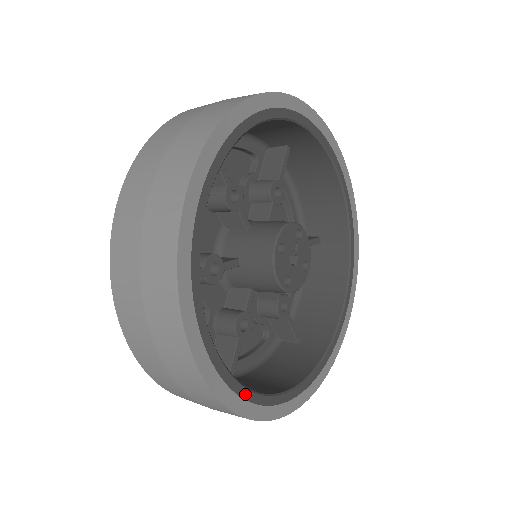
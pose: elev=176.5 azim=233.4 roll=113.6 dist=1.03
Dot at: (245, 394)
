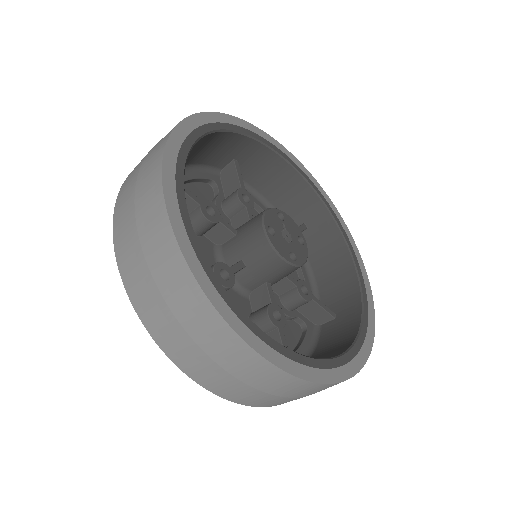
Dot at: (307, 362)
